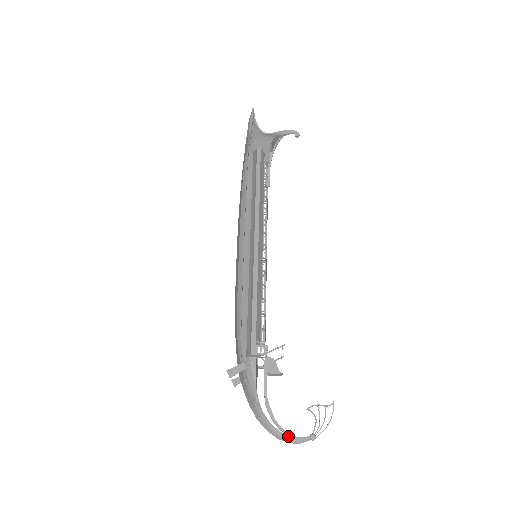
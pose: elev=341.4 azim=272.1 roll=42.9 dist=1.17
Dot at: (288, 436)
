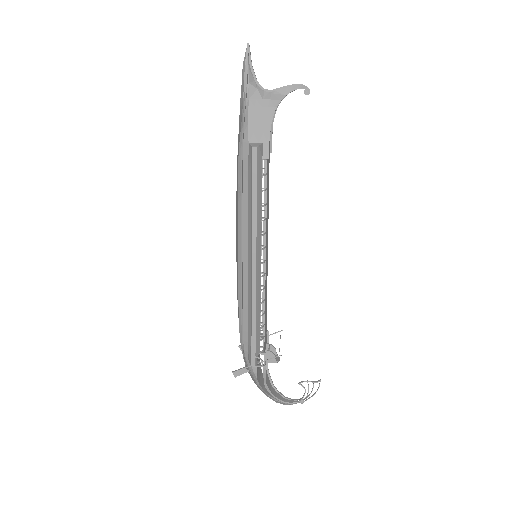
Dot at: (283, 402)
